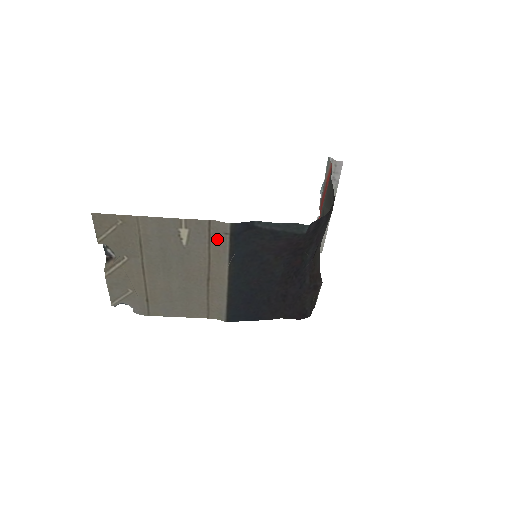
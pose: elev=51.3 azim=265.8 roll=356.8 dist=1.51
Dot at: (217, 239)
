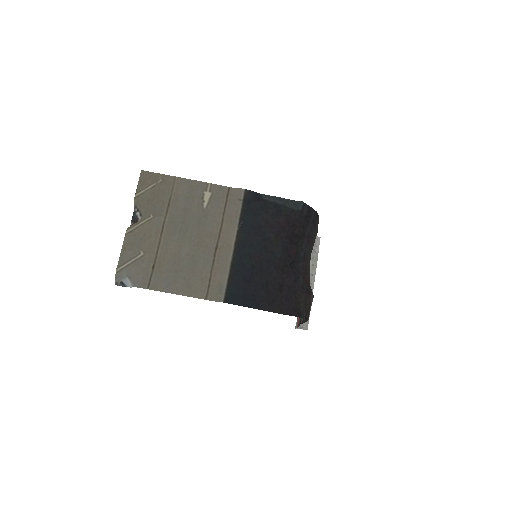
Dot at: (232, 205)
